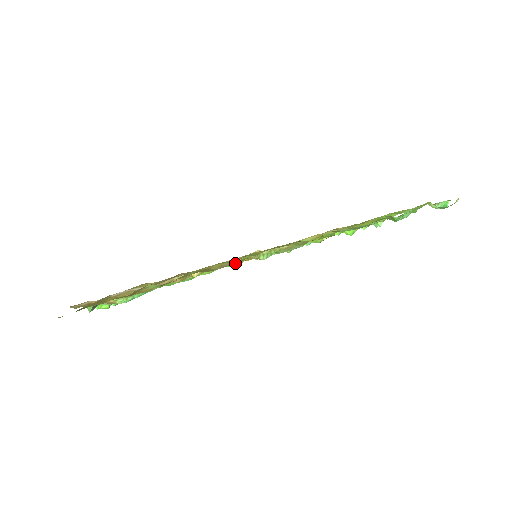
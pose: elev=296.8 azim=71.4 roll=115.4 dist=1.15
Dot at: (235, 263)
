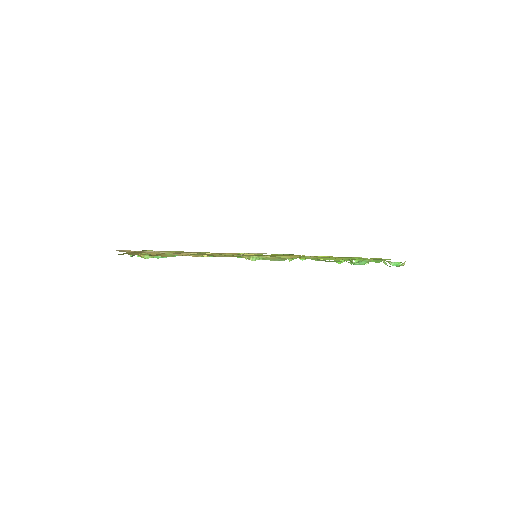
Dot at: occluded
